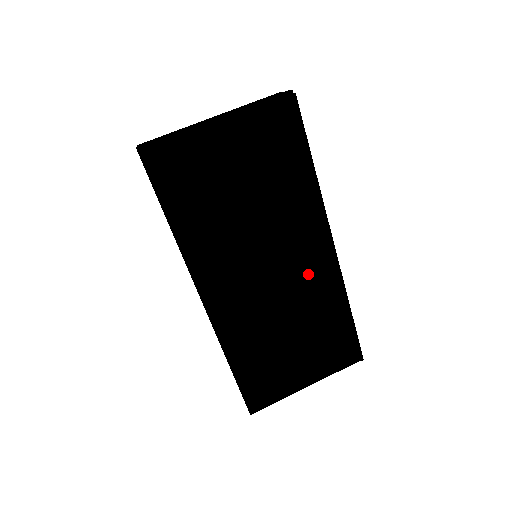
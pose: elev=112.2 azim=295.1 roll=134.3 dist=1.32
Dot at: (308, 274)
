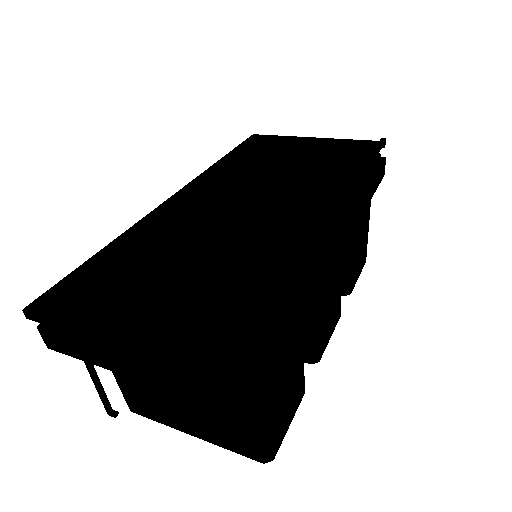
Dot at: (283, 224)
